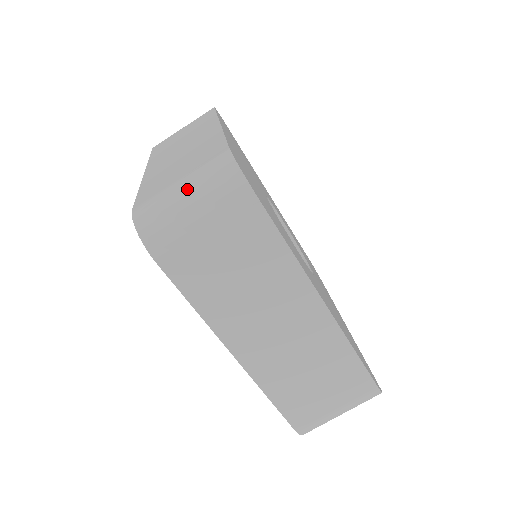
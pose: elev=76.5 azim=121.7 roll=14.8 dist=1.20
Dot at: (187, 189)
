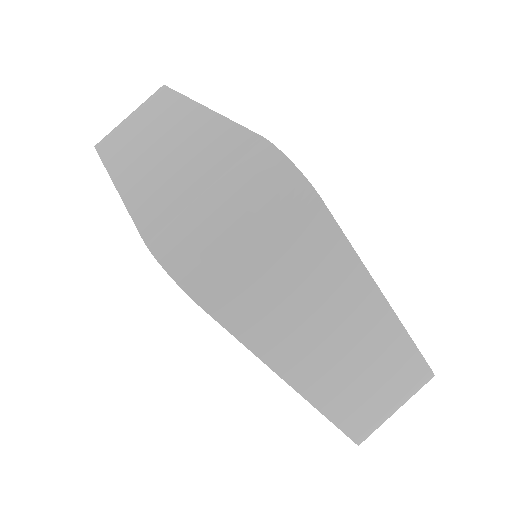
Dot at: (224, 201)
